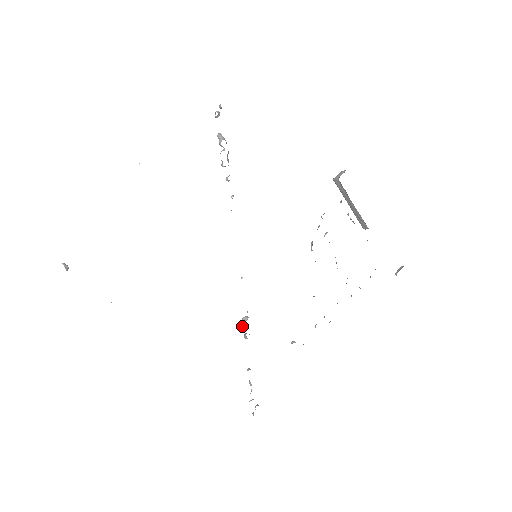
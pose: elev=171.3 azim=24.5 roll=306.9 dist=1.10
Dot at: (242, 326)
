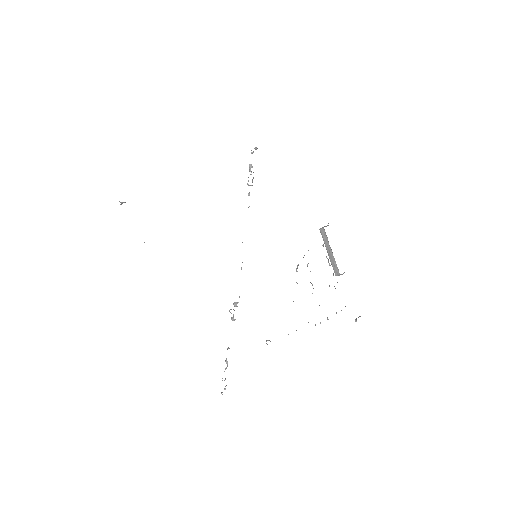
Dot at: occluded
